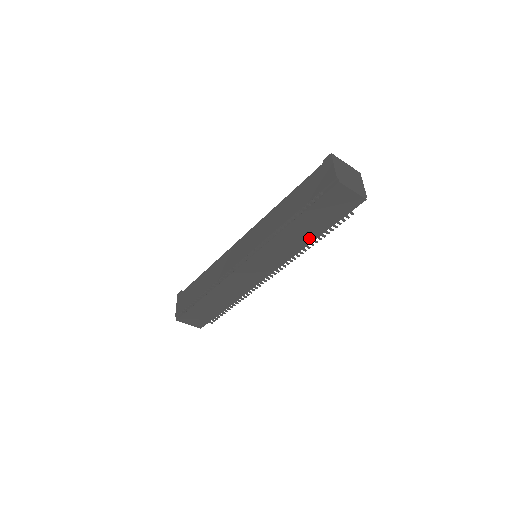
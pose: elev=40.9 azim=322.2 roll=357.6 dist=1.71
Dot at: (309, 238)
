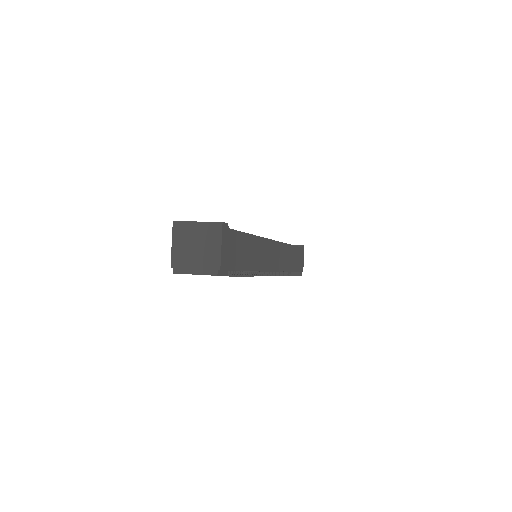
Dot at: occluded
